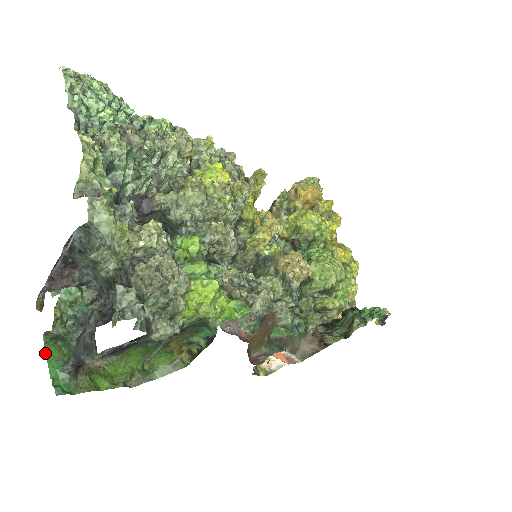
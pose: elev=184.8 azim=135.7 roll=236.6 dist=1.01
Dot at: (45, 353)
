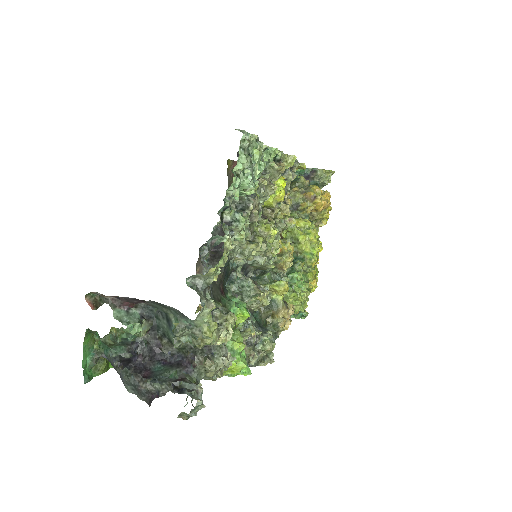
Dot at: (83, 344)
